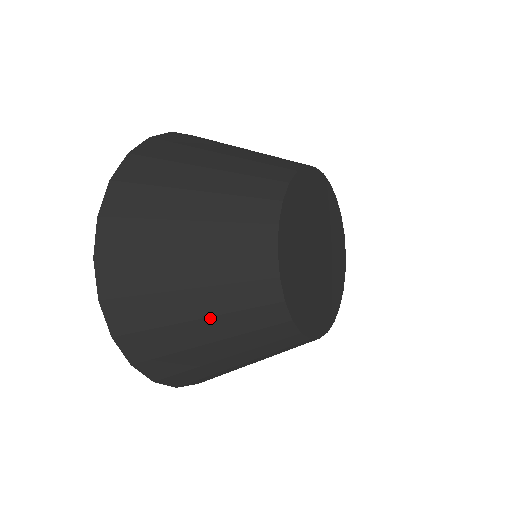
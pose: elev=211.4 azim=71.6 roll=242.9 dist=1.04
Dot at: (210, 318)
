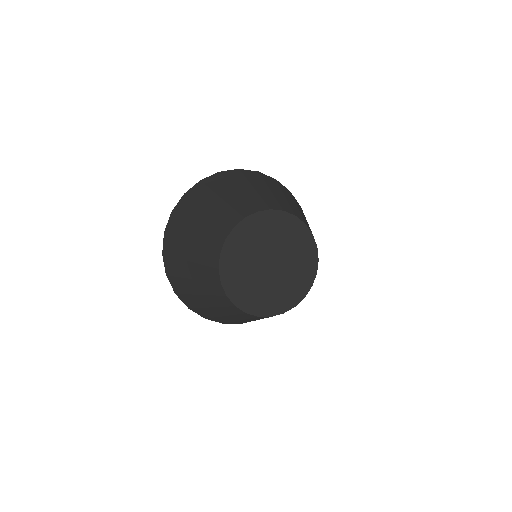
Dot at: (228, 316)
